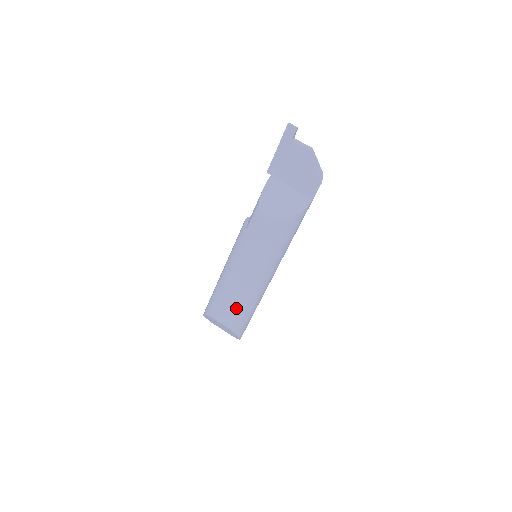
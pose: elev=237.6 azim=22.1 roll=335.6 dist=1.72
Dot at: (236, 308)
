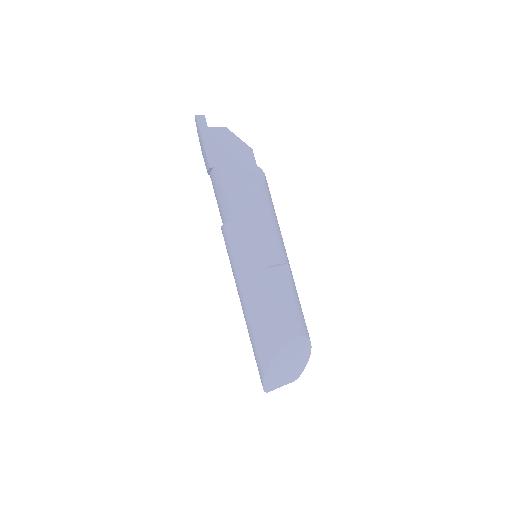
Dot at: (296, 304)
